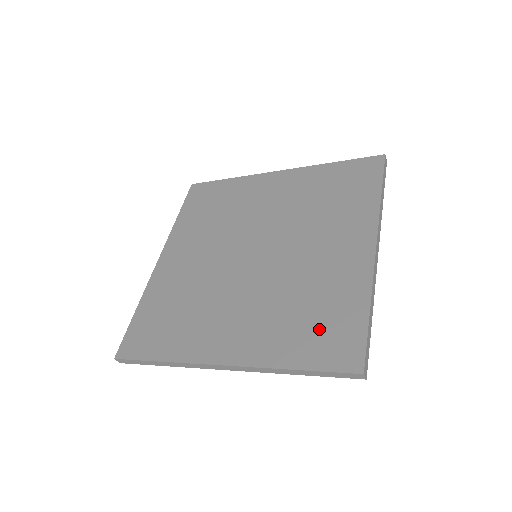
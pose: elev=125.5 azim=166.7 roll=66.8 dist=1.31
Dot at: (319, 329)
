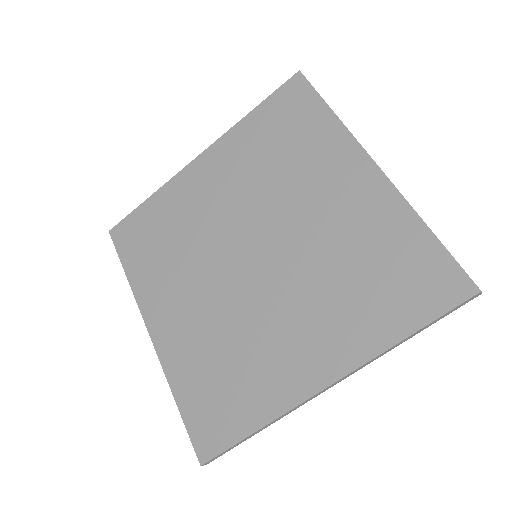
Dot at: (396, 281)
